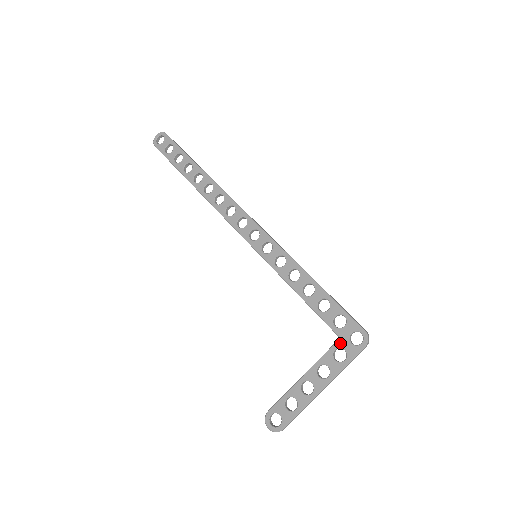
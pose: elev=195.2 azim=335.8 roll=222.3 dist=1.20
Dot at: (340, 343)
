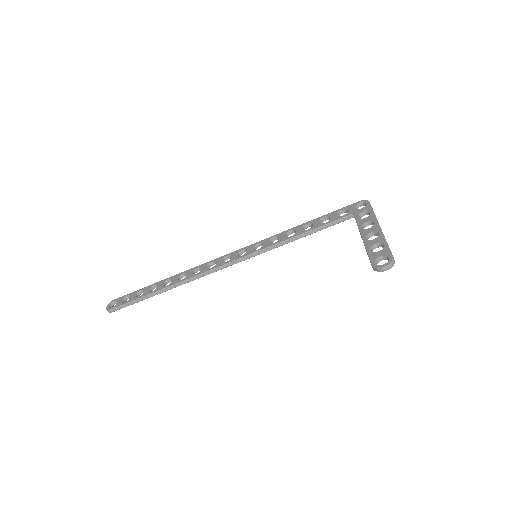
Dot at: (356, 214)
